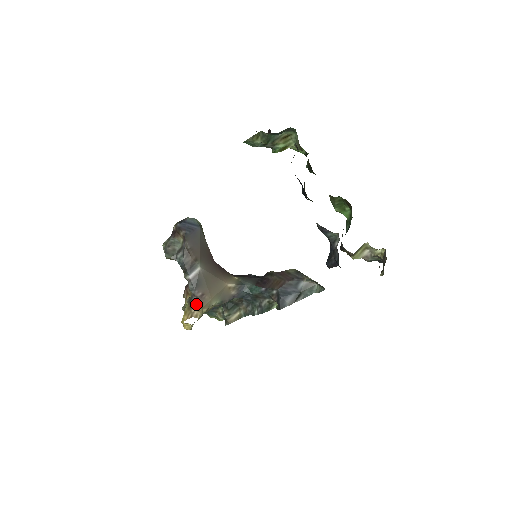
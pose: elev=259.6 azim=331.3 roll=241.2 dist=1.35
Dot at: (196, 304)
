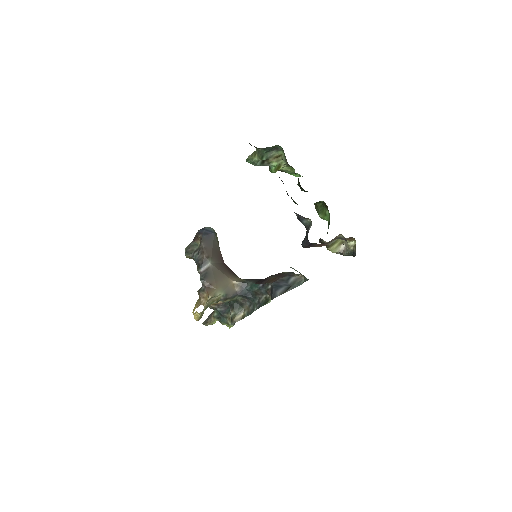
Dot at: (204, 293)
